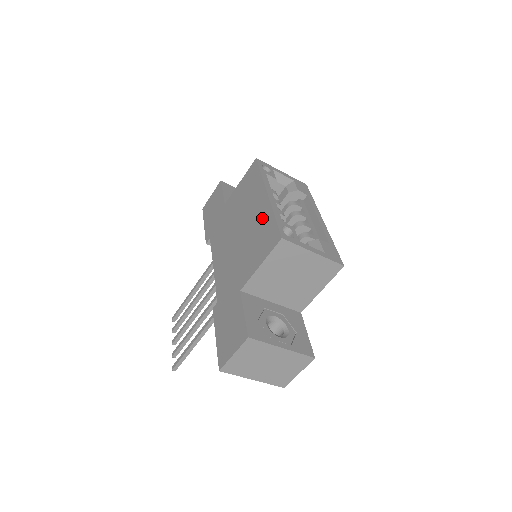
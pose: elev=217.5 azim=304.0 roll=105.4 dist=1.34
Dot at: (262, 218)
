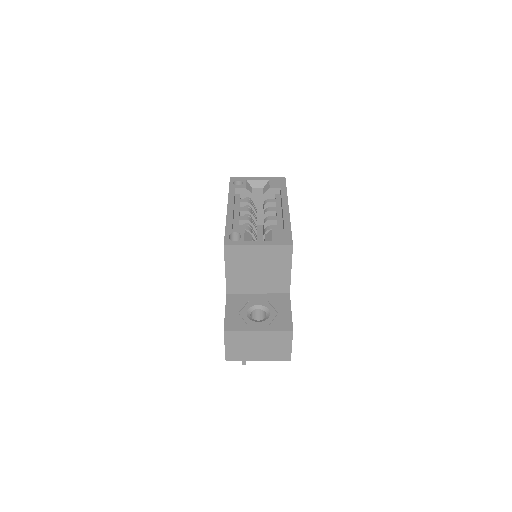
Dot at: occluded
